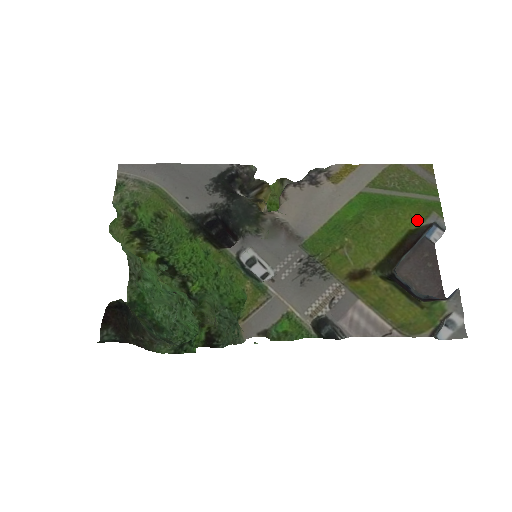
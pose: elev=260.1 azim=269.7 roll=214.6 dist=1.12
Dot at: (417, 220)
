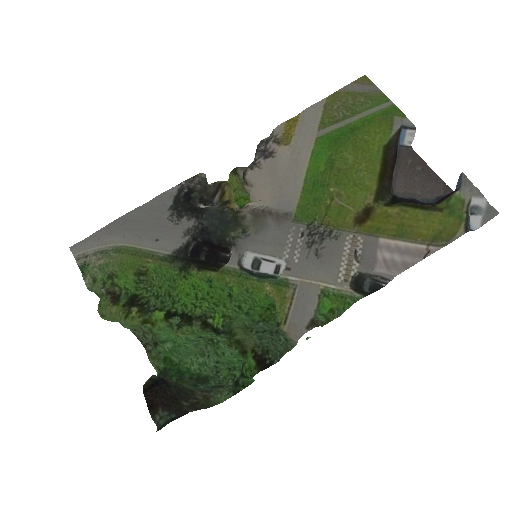
Dot at: (384, 133)
